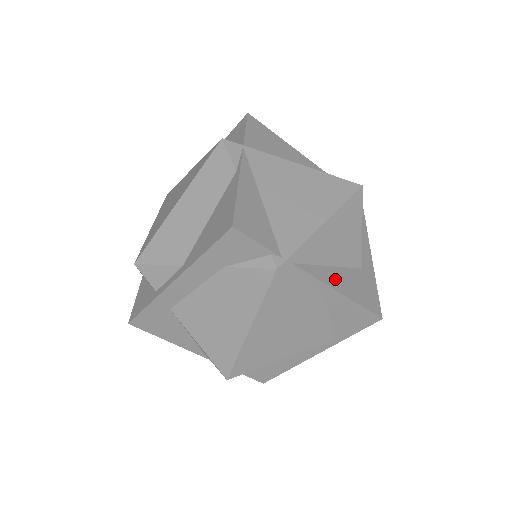
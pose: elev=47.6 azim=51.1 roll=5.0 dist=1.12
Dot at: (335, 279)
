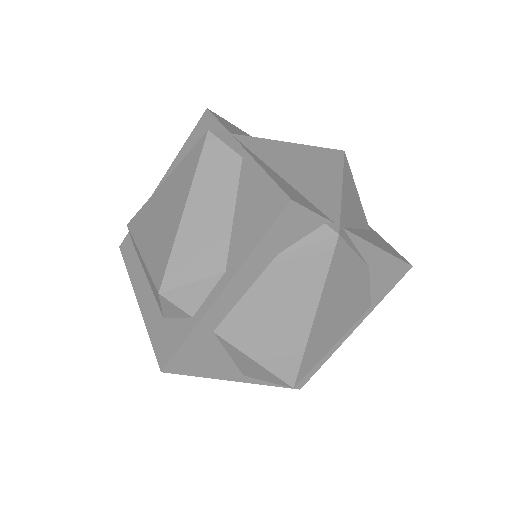
Dot at: (369, 239)
